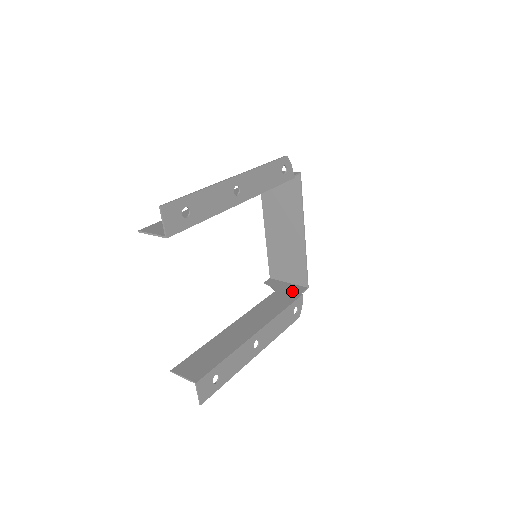
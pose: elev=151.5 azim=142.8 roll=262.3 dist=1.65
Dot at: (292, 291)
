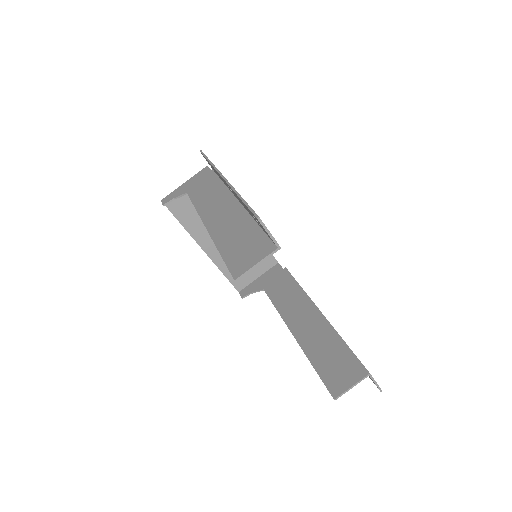
Dot at: (275, 275)
